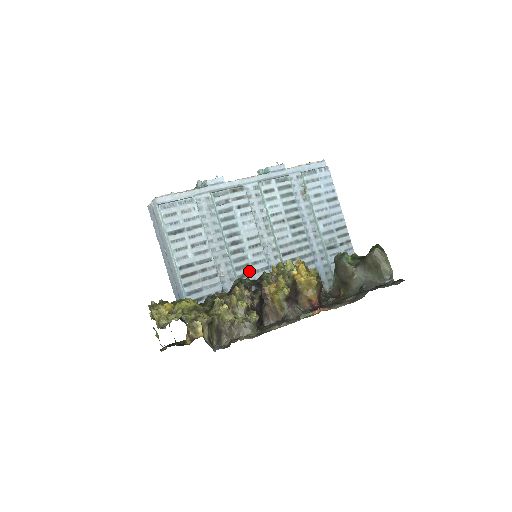
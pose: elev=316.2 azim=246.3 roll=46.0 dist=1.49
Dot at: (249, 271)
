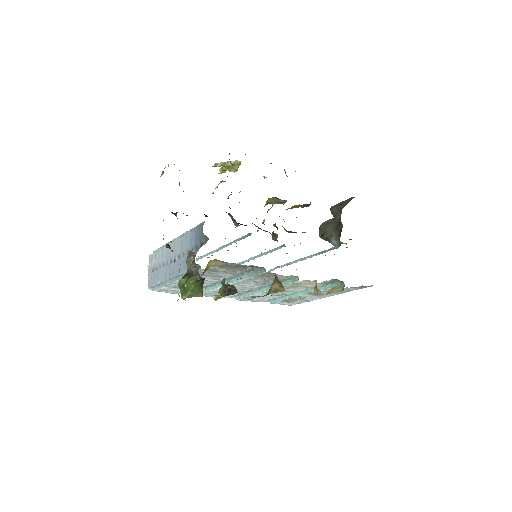
Dot at: occluded
